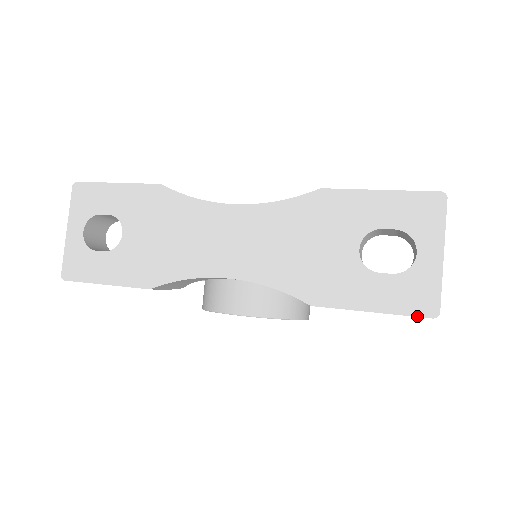
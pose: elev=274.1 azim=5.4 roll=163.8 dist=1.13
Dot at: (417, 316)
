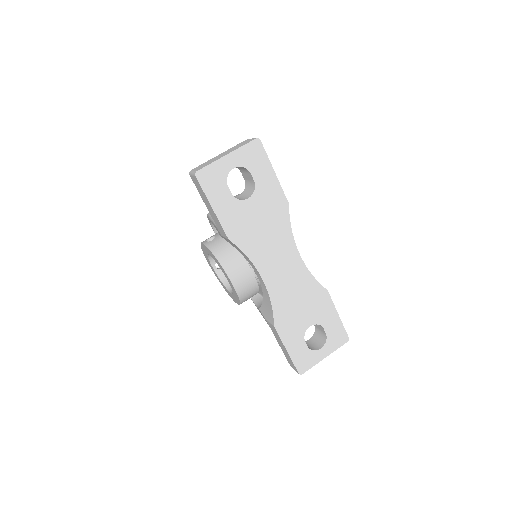
Dot at: (296, 368)
